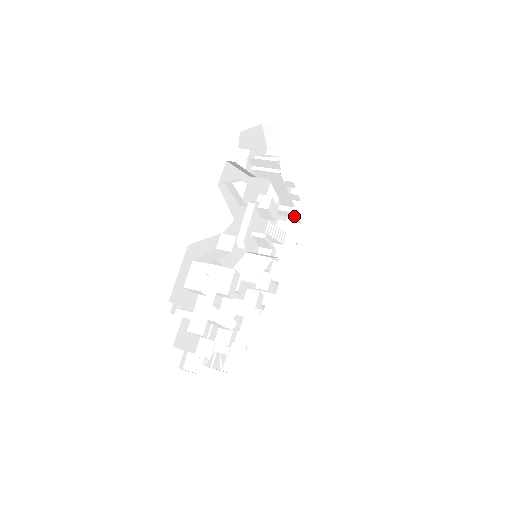
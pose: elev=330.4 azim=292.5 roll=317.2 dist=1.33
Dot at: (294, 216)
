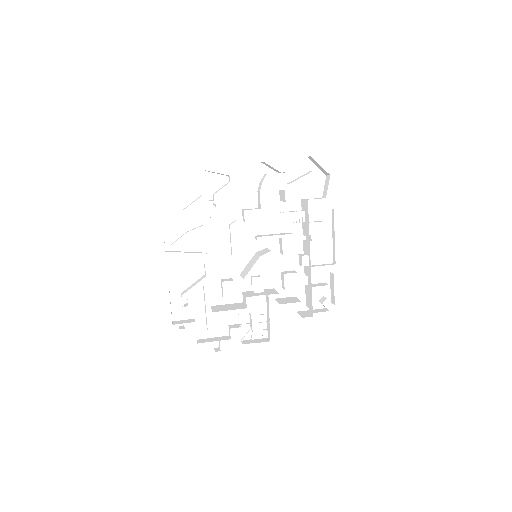
Dot at: occluded
